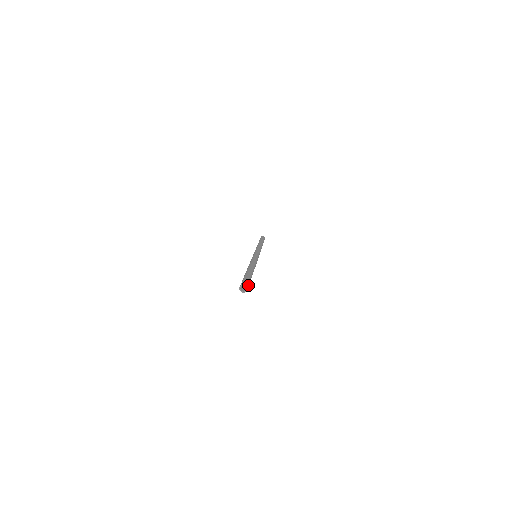
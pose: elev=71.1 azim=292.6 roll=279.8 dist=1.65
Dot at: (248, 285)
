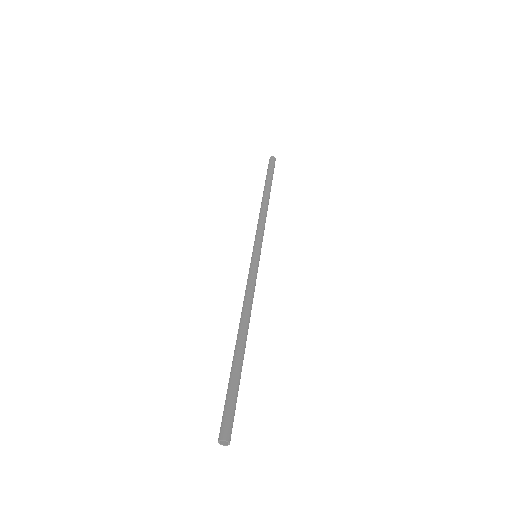
Dot at: (231, 427)
